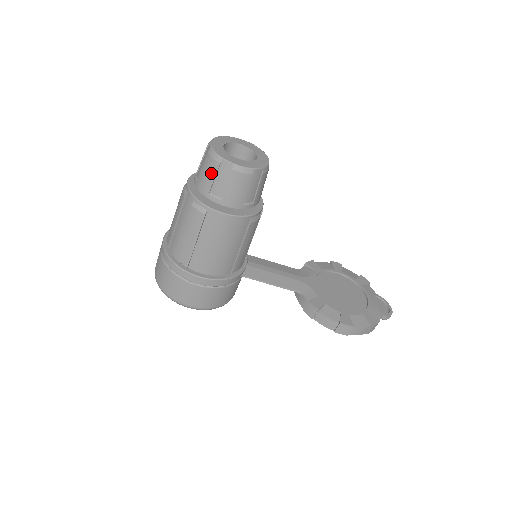
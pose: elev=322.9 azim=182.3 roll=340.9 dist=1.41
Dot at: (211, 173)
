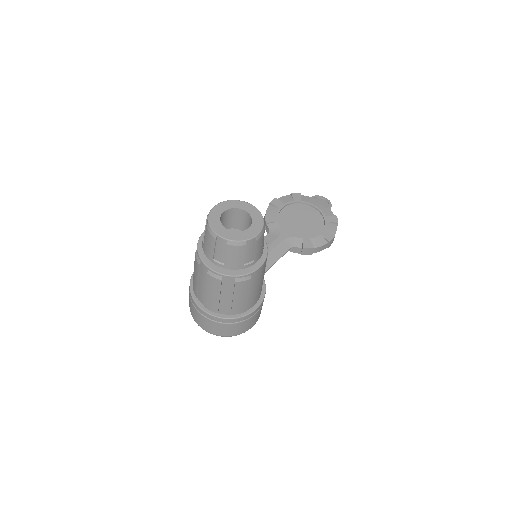
Dot at: (240, 255)
